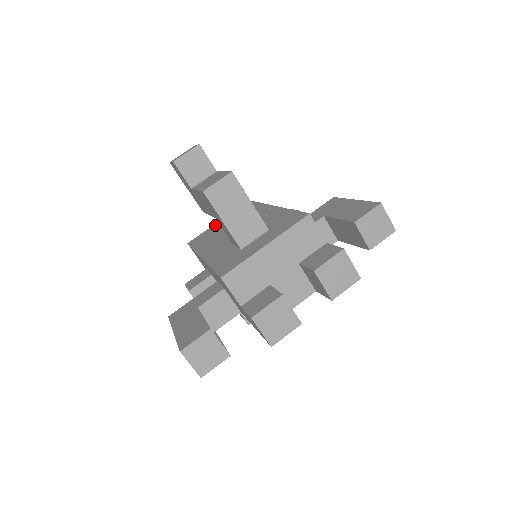
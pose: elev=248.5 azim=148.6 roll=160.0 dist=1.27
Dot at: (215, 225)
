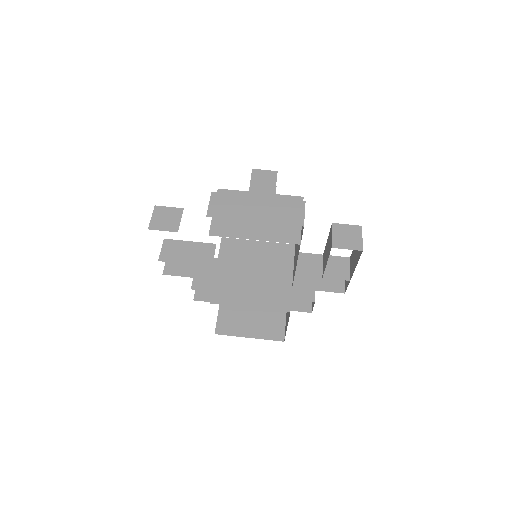
Dot at: occluded
